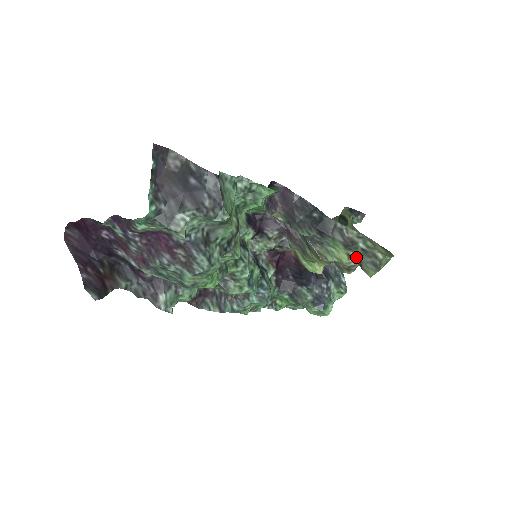
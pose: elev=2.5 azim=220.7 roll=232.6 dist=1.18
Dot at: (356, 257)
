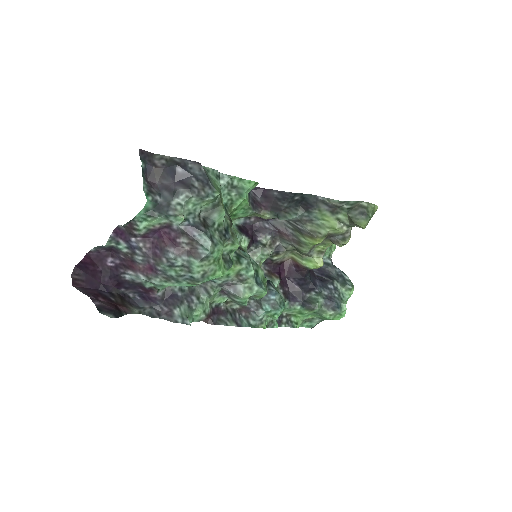
Dot at: (345, 218)
